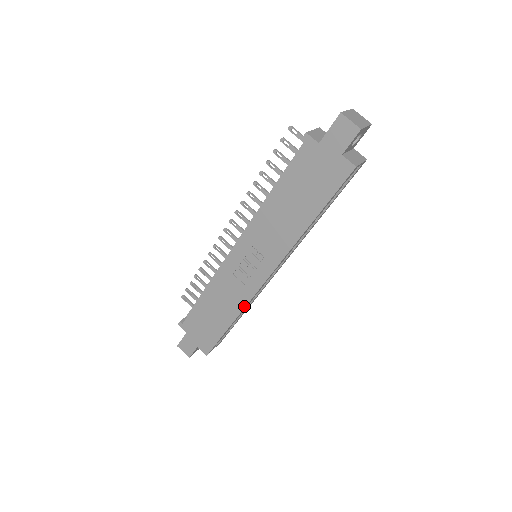
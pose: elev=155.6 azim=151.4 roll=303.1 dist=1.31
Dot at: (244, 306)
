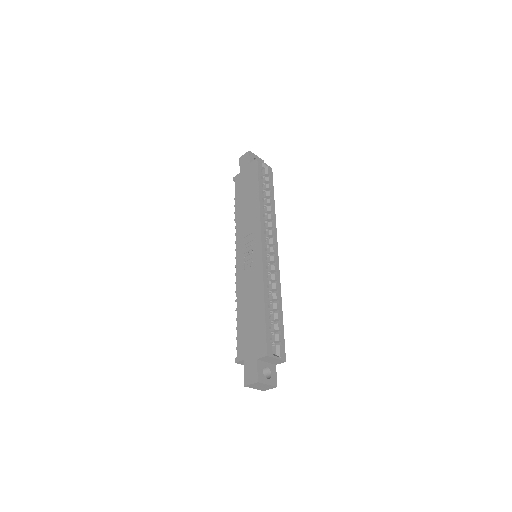
Dot at: (262, 277)
